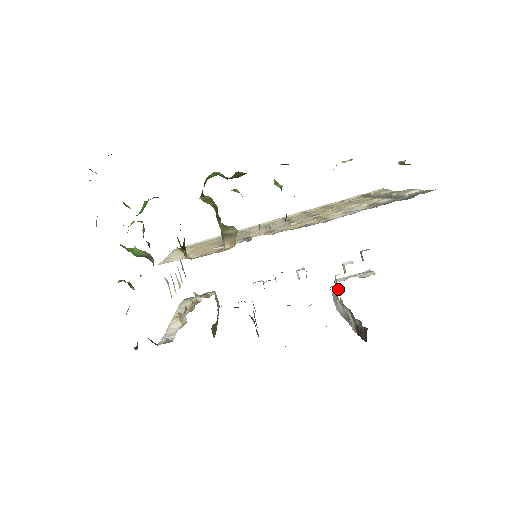
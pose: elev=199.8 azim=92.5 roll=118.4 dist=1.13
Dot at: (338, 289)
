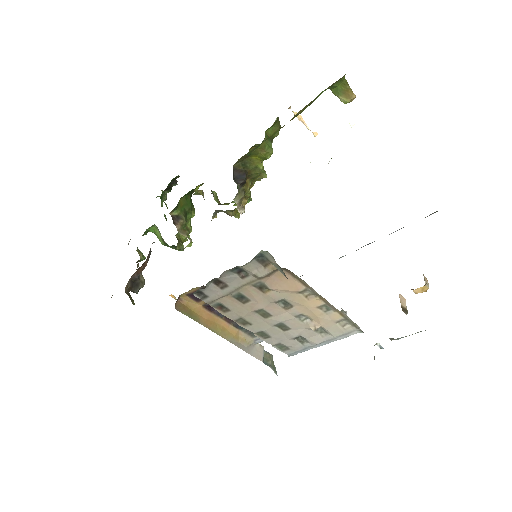
Dot at: occluded
